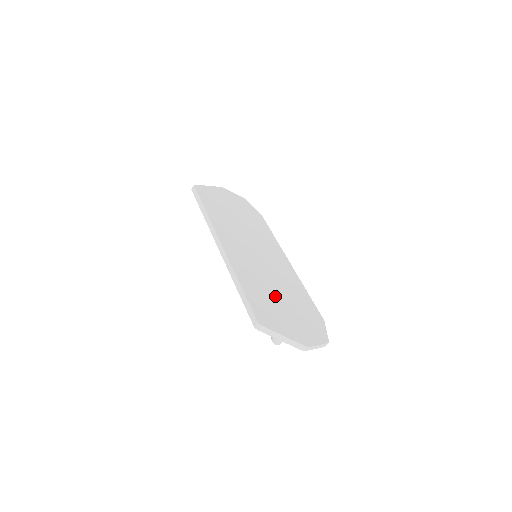
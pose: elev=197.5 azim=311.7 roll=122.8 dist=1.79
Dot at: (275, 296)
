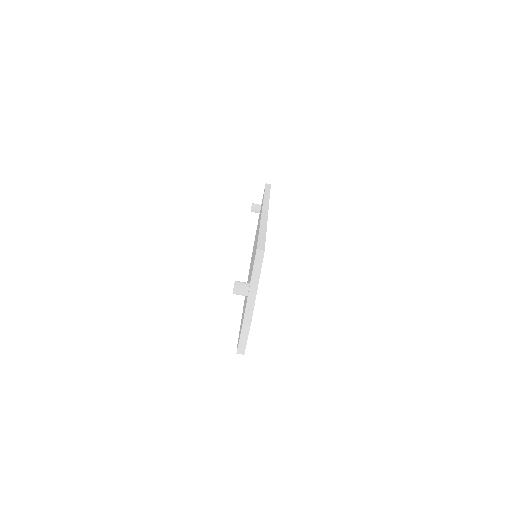
Dot at: occluded
